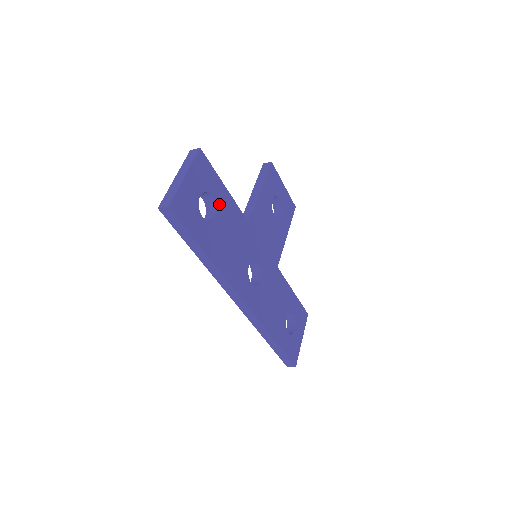
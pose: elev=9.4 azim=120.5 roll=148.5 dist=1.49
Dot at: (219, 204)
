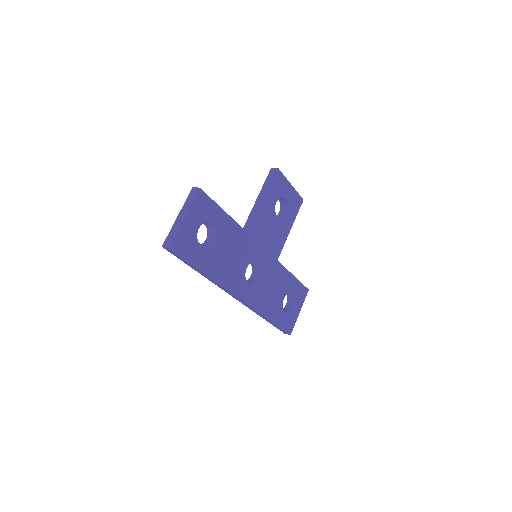
Dot at: (218, 228)
